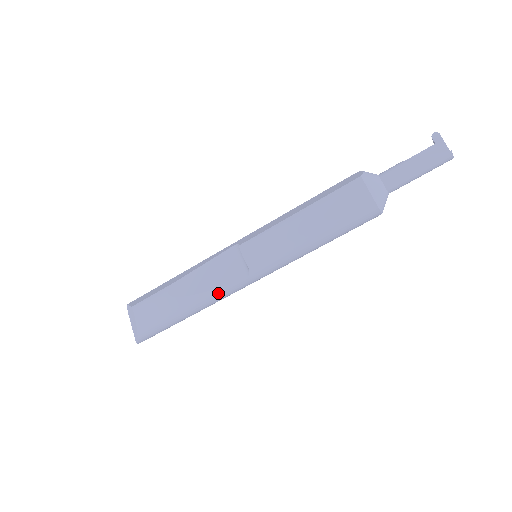
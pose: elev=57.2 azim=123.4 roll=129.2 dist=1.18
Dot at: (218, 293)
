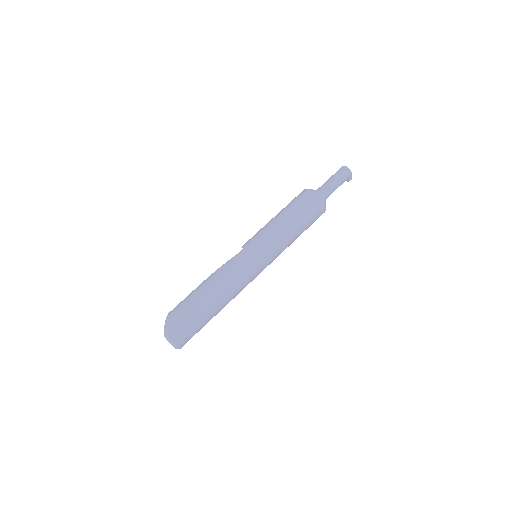
Dot at: (224, 267)
